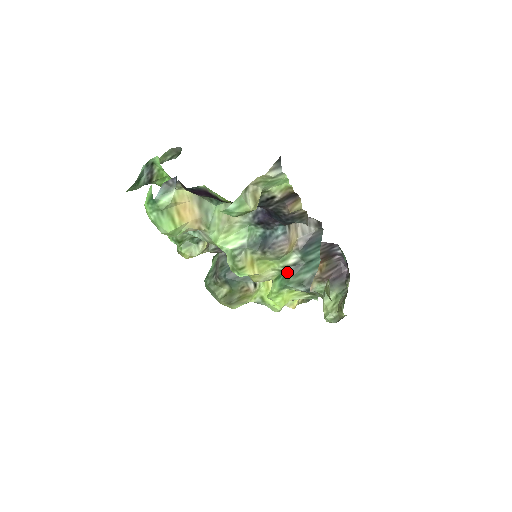
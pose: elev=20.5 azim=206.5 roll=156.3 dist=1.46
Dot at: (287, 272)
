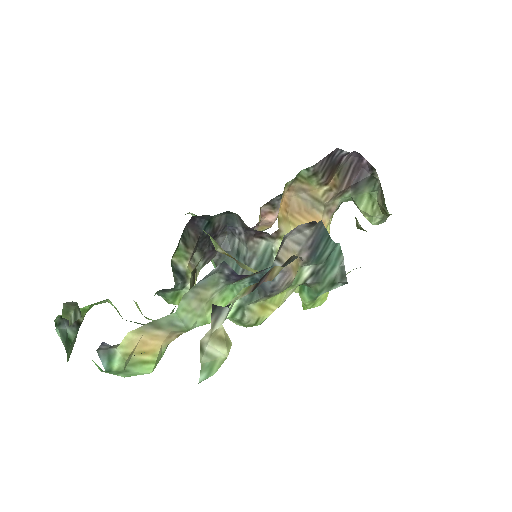
Dot at: (309, 285)
